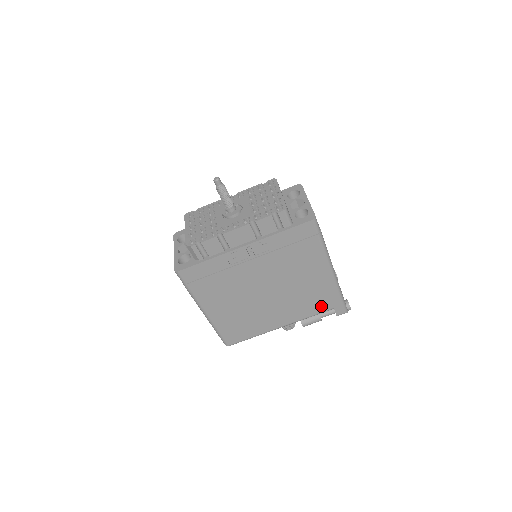
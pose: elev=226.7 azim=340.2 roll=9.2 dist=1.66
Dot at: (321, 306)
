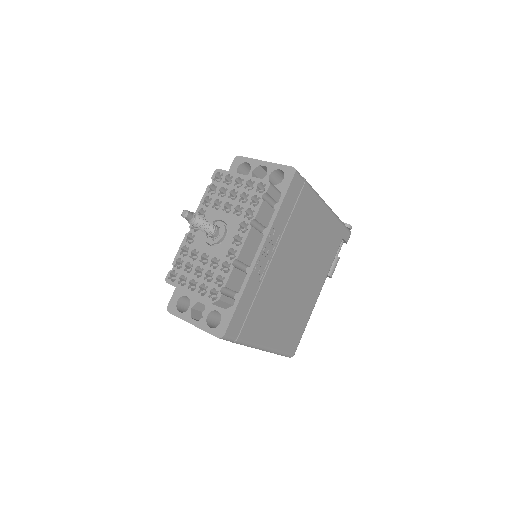
Dot at: (335, 246)
